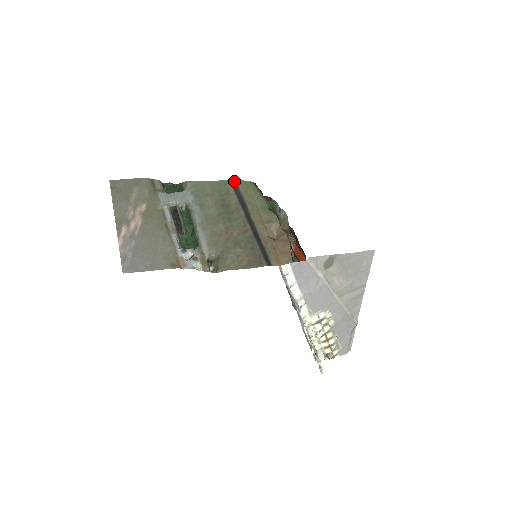
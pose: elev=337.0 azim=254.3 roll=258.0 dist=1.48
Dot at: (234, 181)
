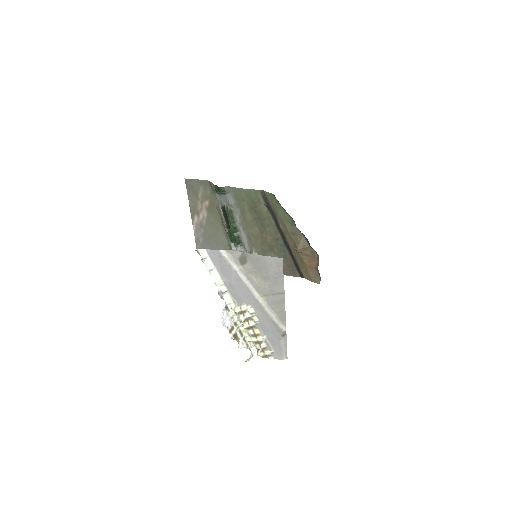
Dot at: (263, 192)
